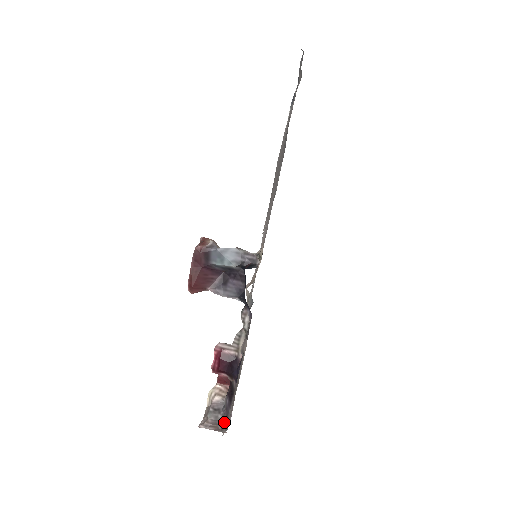
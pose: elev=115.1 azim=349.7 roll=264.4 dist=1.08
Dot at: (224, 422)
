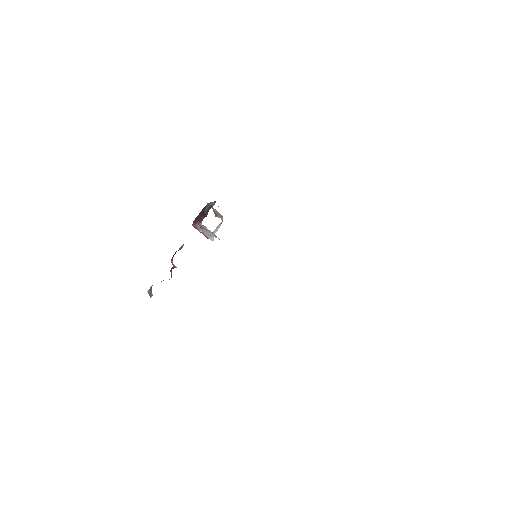
Dot at: occluded
